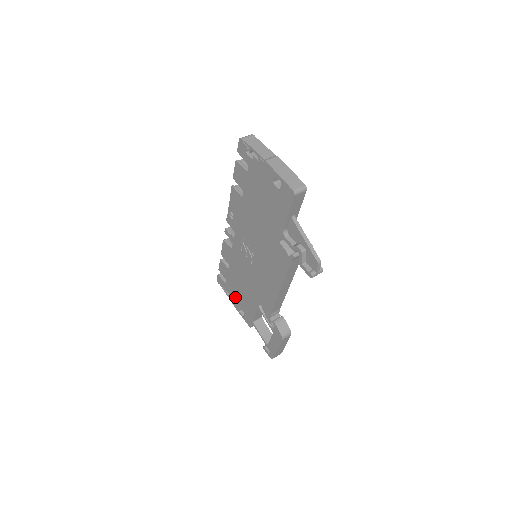
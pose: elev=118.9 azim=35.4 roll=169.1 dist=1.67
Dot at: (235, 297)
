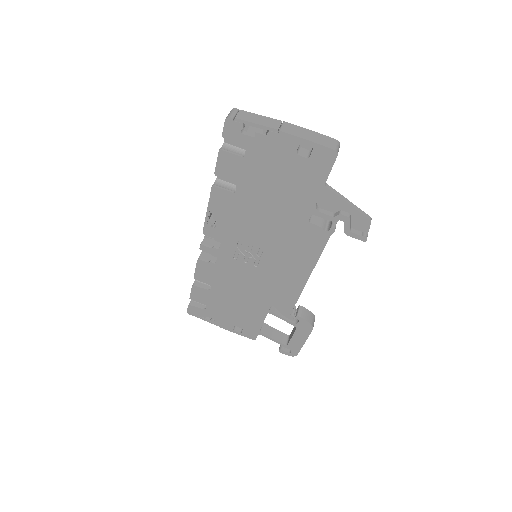
Dot at: (224, 318)
